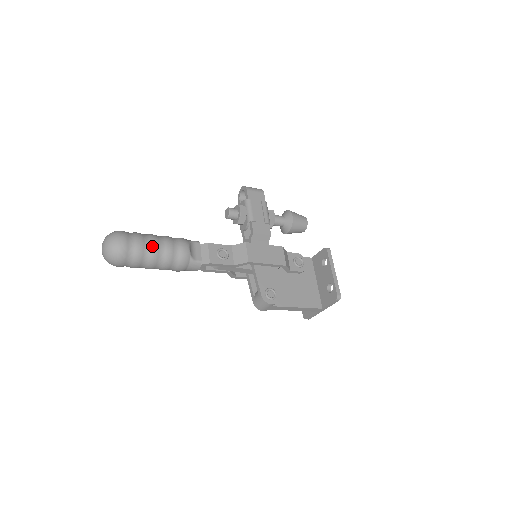
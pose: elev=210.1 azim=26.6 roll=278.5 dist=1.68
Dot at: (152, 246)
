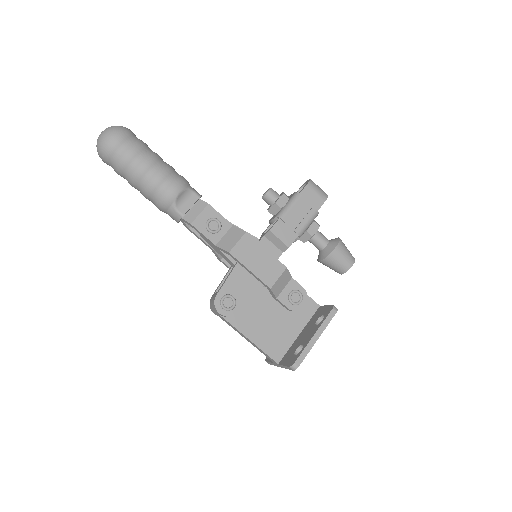
Dot at: (141, 164)
